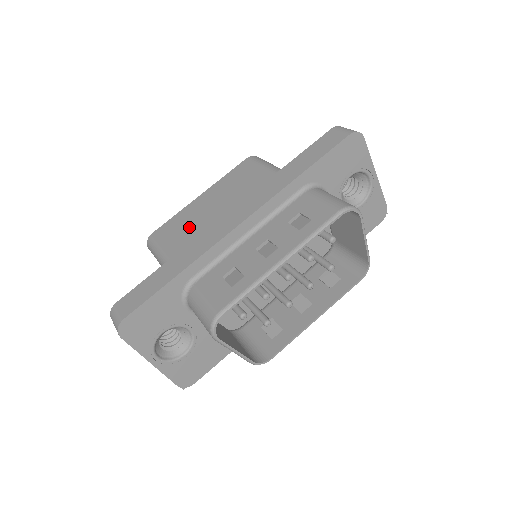
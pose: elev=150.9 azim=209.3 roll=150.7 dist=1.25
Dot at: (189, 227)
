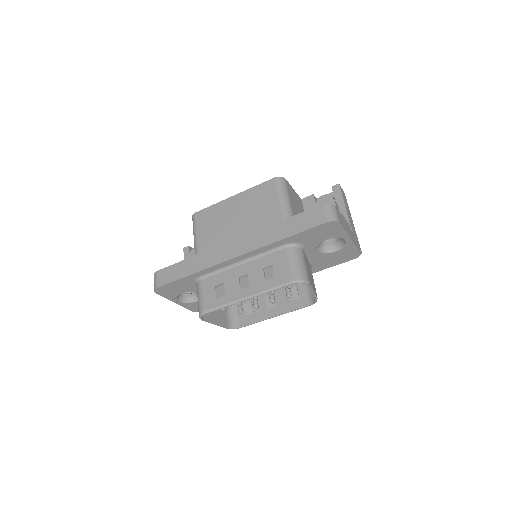
Dot at: (216, 225)
